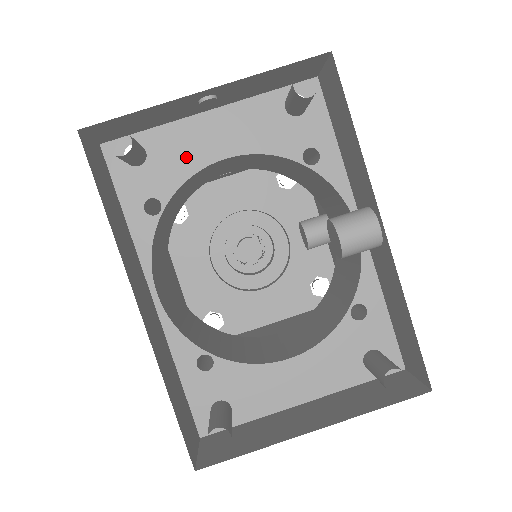
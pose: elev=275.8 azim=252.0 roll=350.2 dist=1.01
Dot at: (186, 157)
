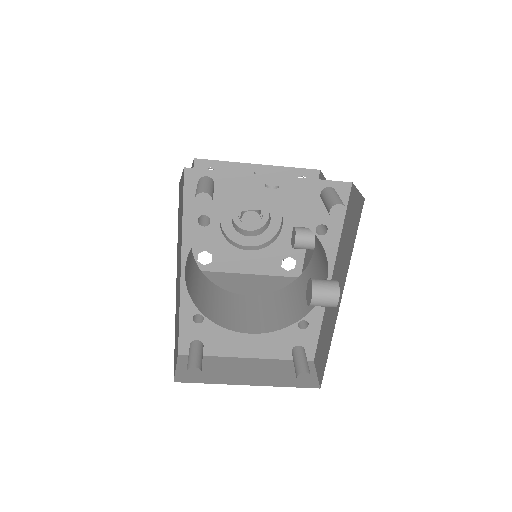
Dot at: (240, 199)
